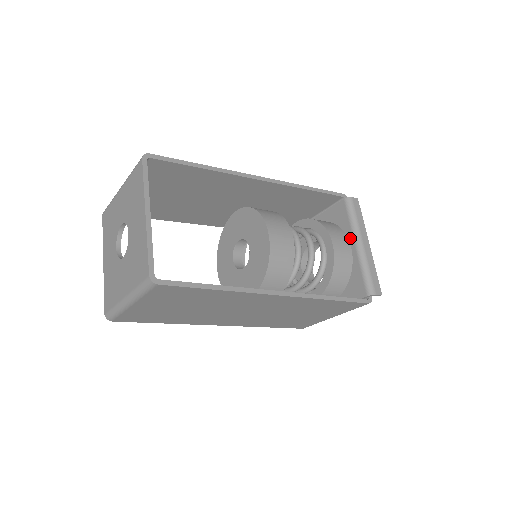
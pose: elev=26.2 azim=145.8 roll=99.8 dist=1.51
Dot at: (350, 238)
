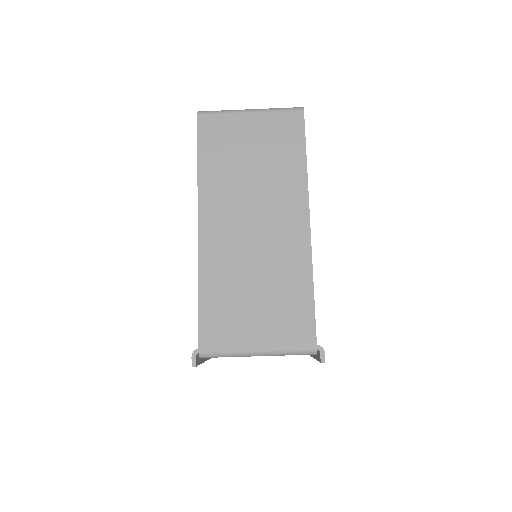
Dot at: occluded
